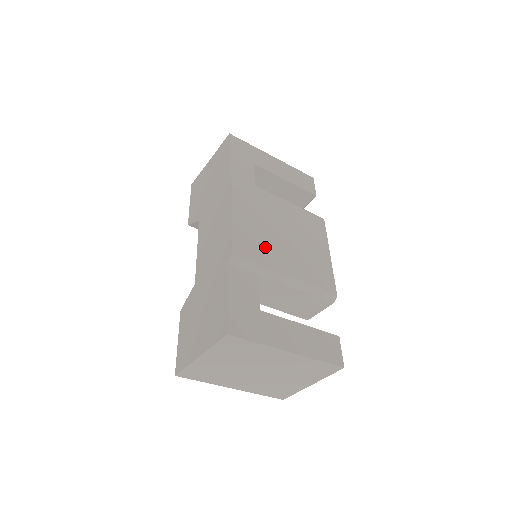
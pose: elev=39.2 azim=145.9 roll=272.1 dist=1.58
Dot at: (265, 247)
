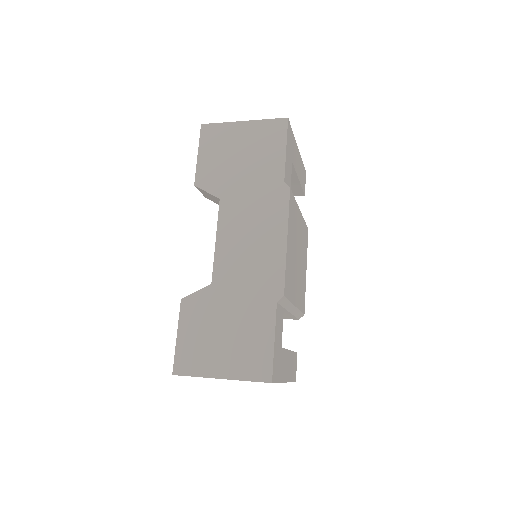
Dot at: (293, 278)
